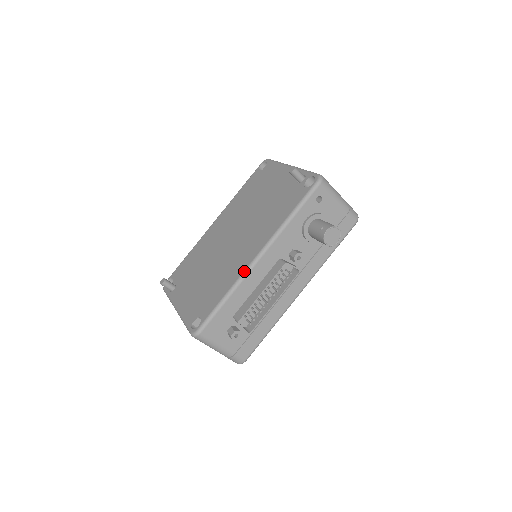
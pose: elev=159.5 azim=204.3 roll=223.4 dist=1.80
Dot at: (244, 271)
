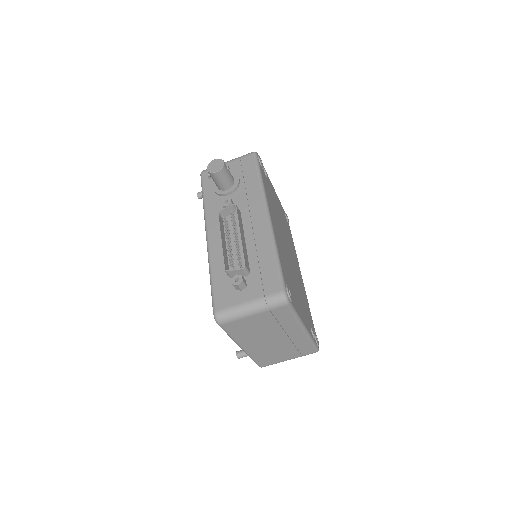
Dot at: (207, 251)
